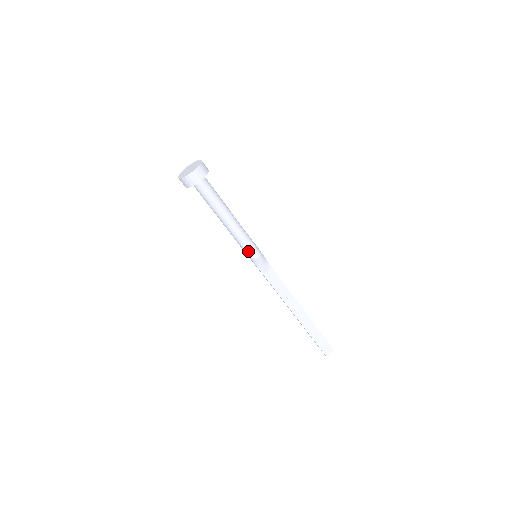
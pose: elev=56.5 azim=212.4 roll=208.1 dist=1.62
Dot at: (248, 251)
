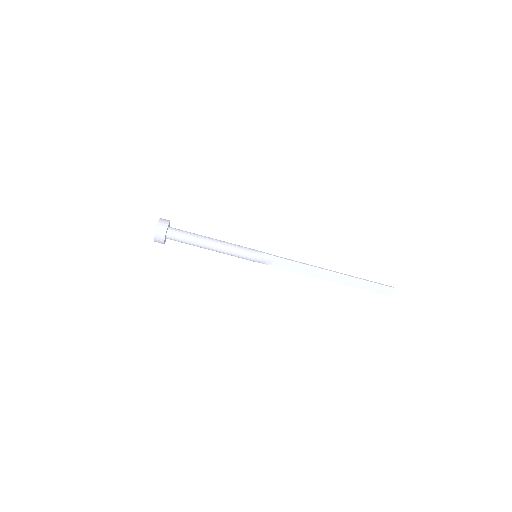
Dot at: (244, 258)
